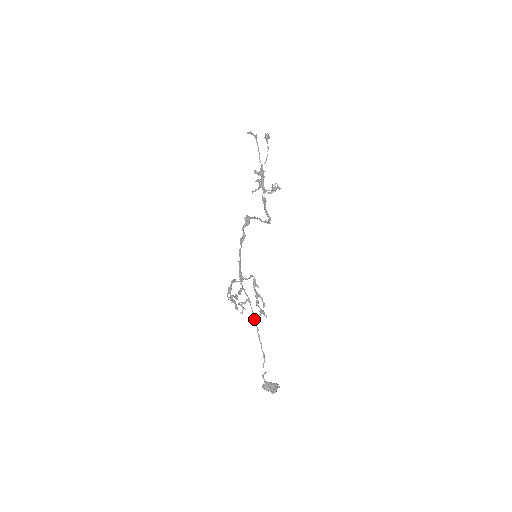
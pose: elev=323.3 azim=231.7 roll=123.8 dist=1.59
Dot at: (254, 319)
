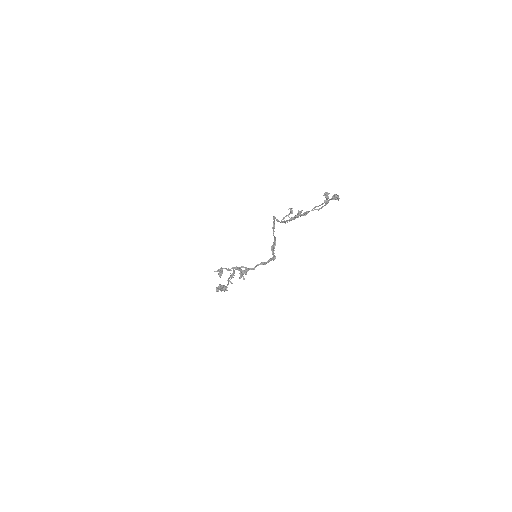
Dot at: (231, 277)
